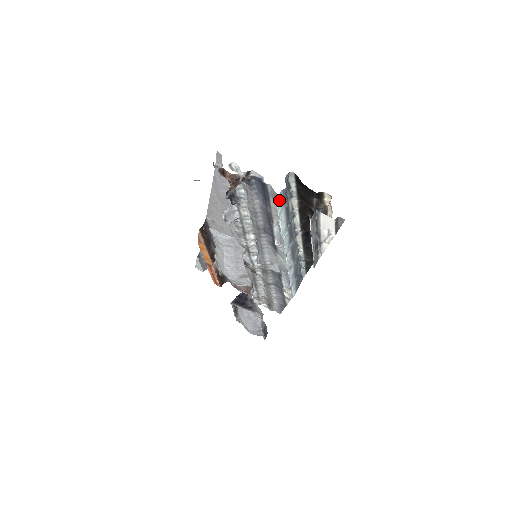
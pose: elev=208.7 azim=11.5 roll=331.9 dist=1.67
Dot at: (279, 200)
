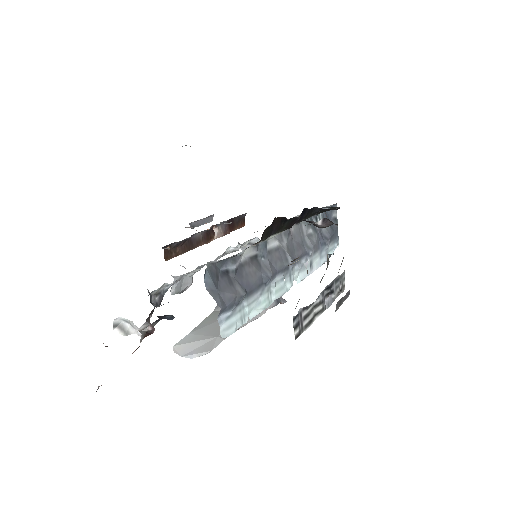
Dot at: (226, 327)
